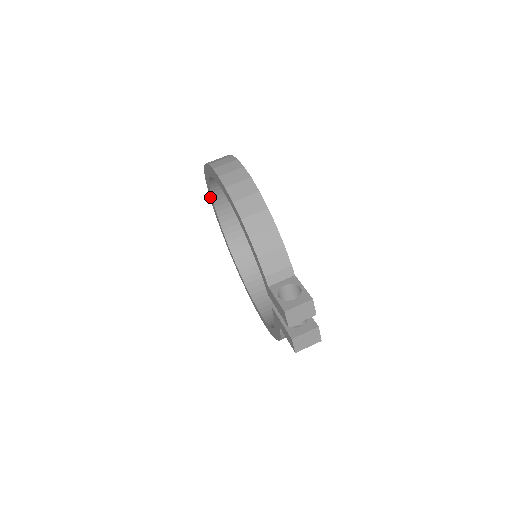
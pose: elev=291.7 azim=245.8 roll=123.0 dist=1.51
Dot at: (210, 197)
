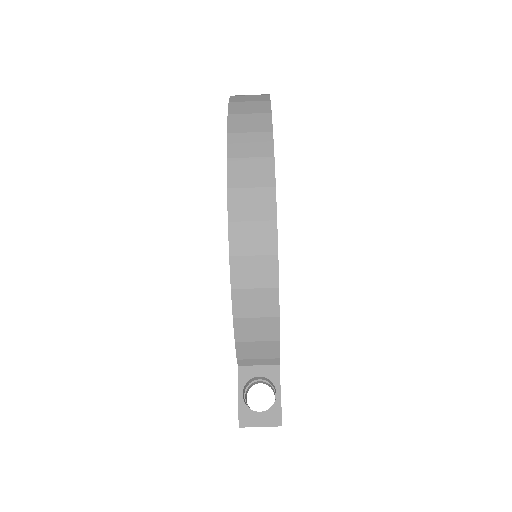
Dot at: occluded
